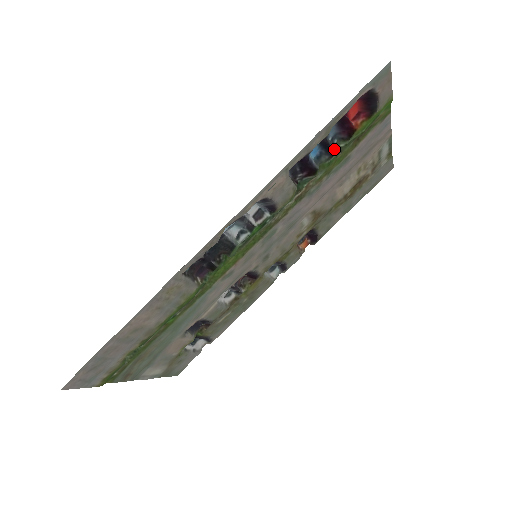
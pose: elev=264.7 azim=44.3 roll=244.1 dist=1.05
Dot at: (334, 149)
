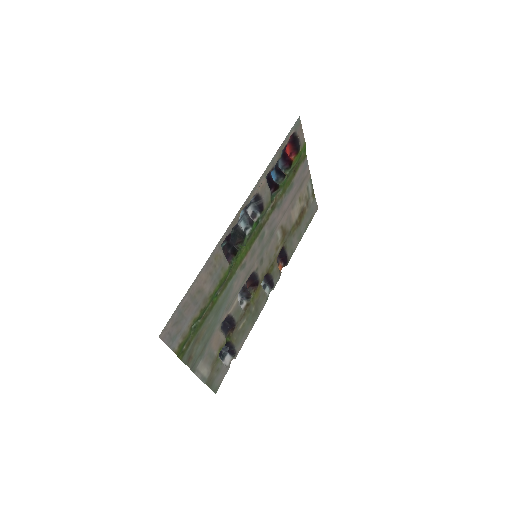
Dot at: (284, 173)
